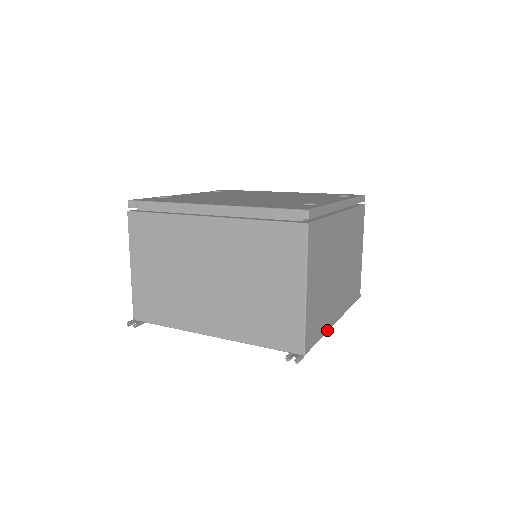
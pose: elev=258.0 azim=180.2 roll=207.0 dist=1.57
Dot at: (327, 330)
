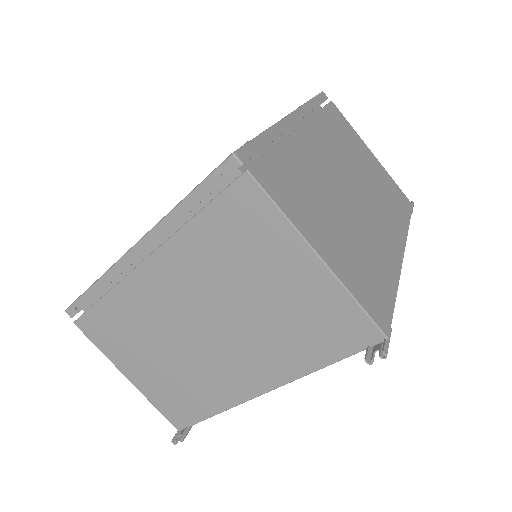
Dot at: (398, 278)
